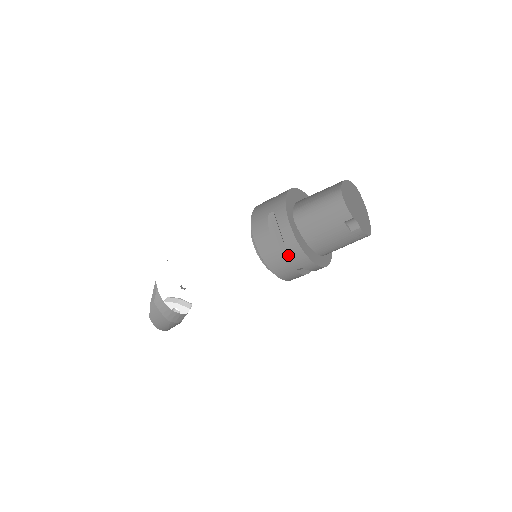
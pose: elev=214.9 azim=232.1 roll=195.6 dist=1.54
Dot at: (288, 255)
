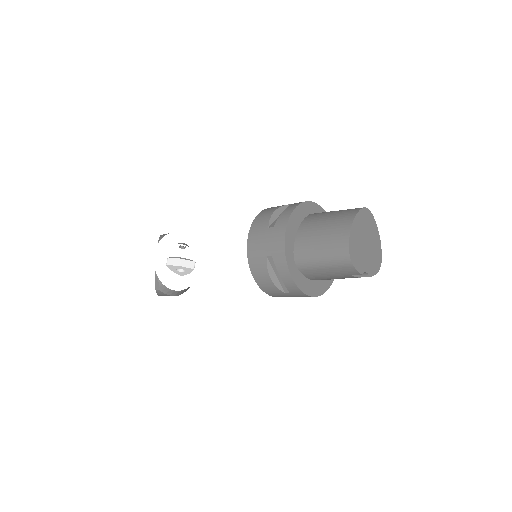
Dot at: (292, 295)
